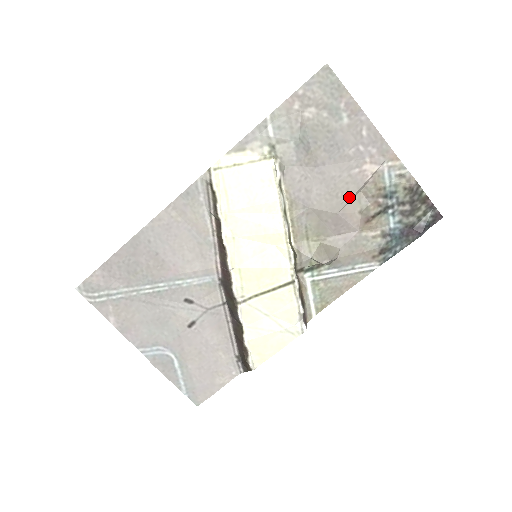
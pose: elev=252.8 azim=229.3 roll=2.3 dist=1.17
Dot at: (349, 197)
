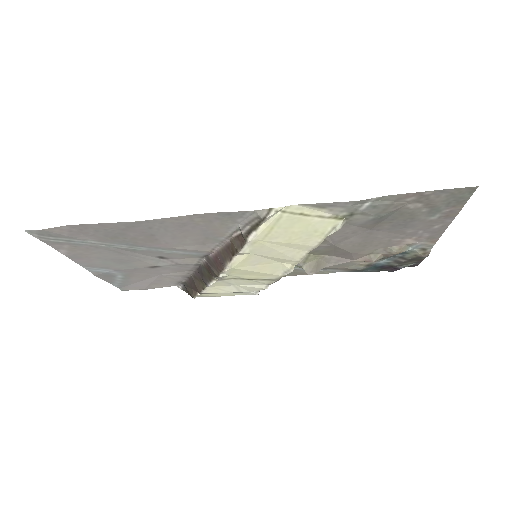
Dot at: (372, 249)
